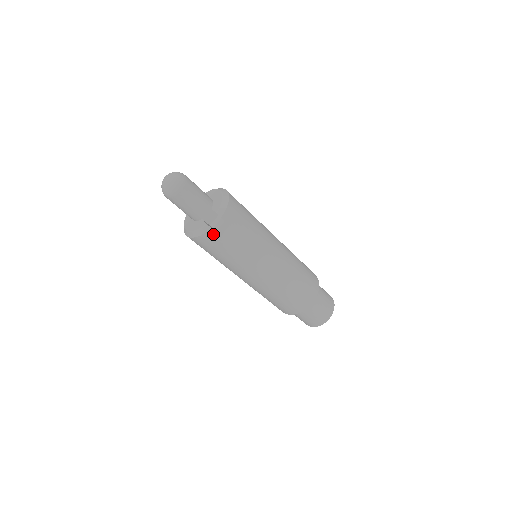
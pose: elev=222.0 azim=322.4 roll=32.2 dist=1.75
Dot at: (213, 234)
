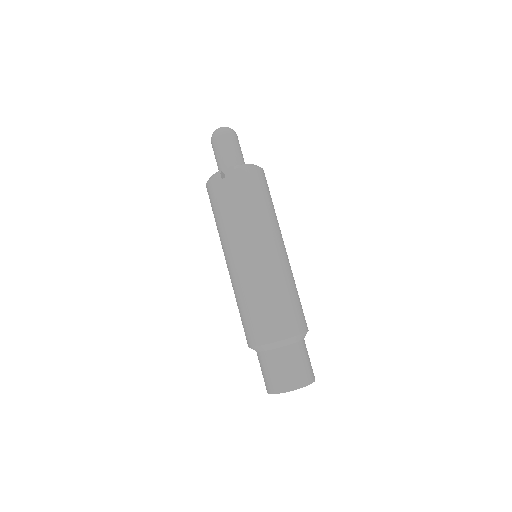
Dot at: (219, 181)
